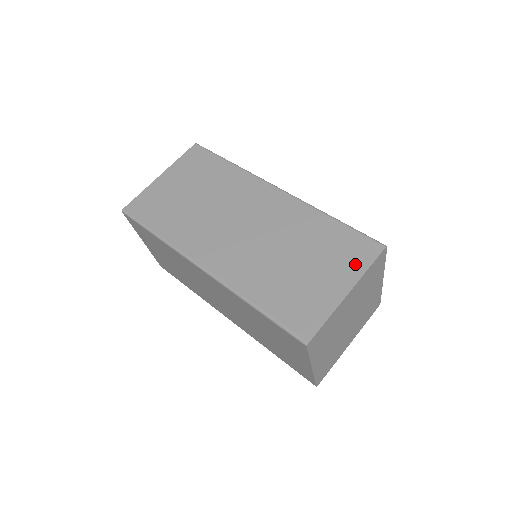
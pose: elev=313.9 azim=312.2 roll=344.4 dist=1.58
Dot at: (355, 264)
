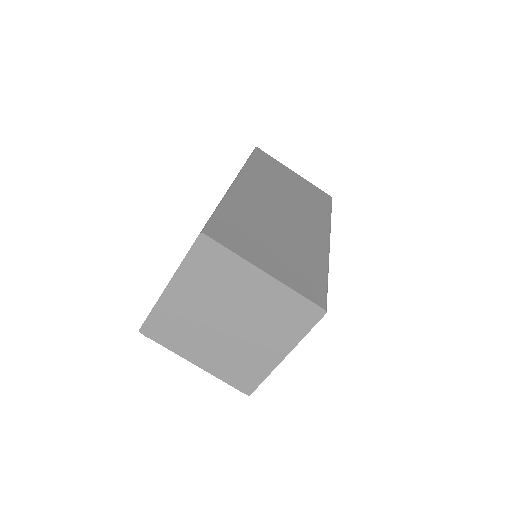
Dot at: (296, 282)
